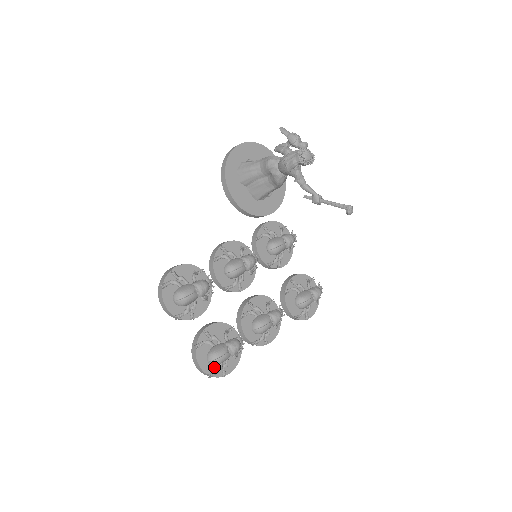
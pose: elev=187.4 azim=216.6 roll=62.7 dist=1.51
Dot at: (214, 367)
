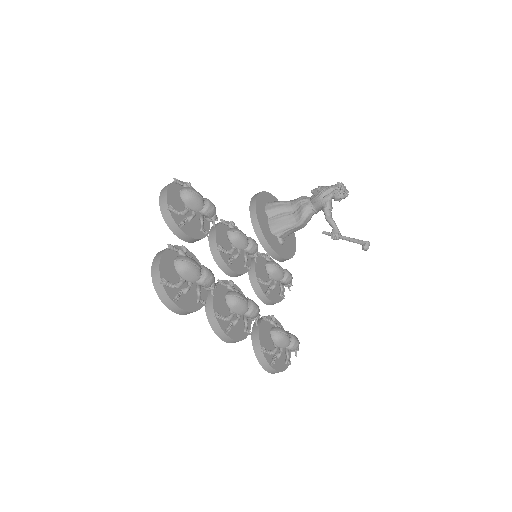
Dot at: occluded
